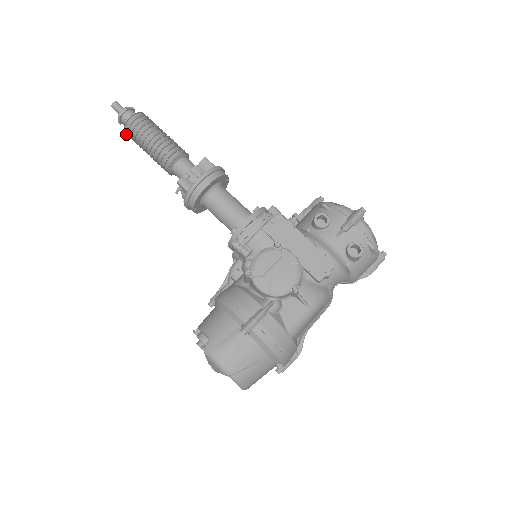
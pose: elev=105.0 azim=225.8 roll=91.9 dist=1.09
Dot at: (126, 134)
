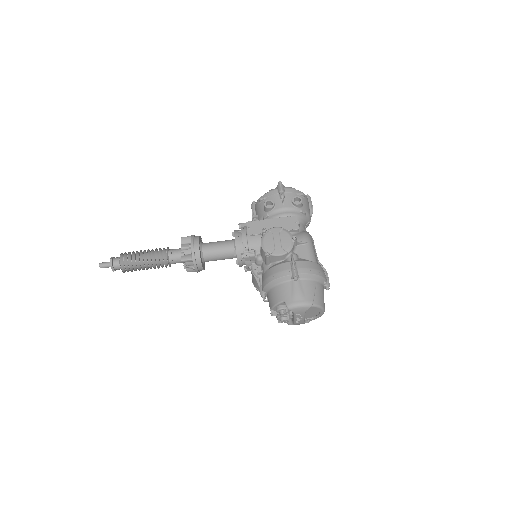
Dot at: occluded
